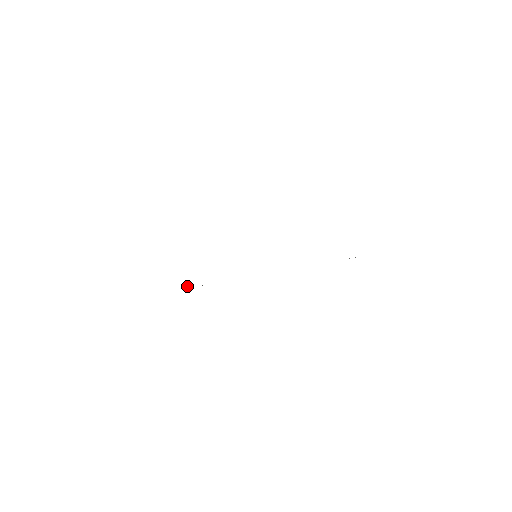
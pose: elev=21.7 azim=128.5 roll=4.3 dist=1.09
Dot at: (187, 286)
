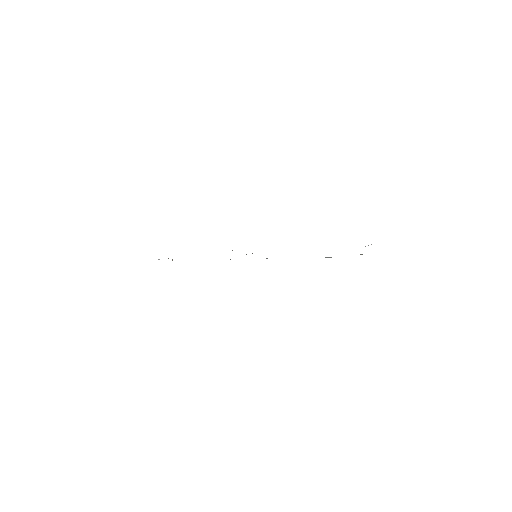
Dot at: occluded
